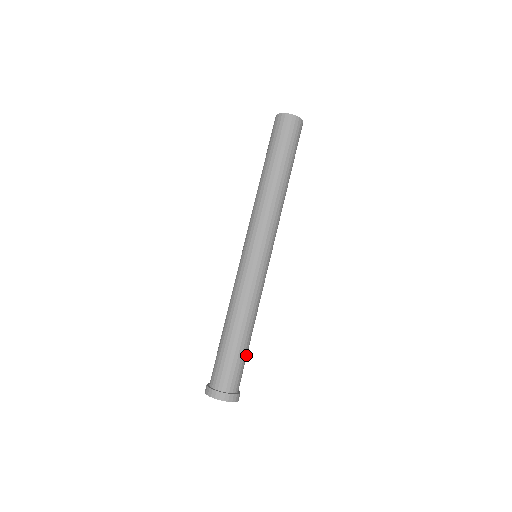
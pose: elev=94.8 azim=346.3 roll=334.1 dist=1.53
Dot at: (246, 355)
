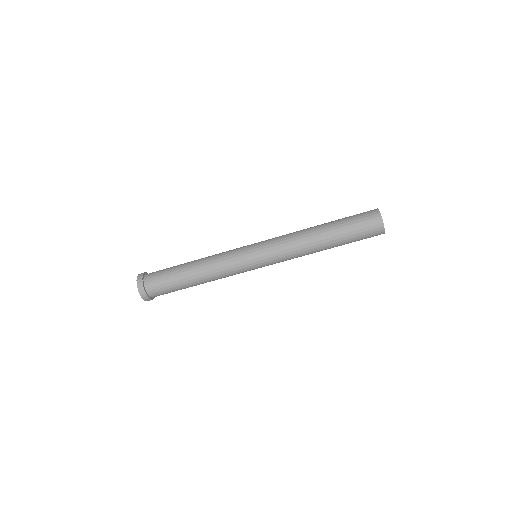
Dot at: occluded
